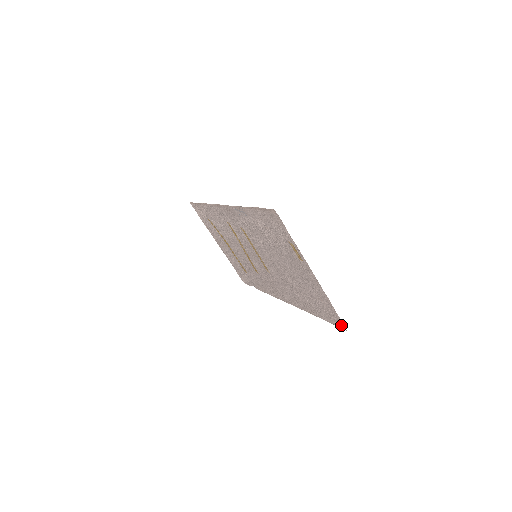
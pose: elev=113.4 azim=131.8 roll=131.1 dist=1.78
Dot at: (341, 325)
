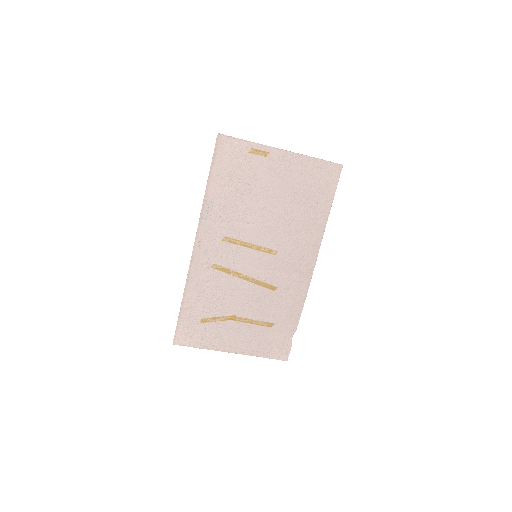
Dot at: (337, 169)
